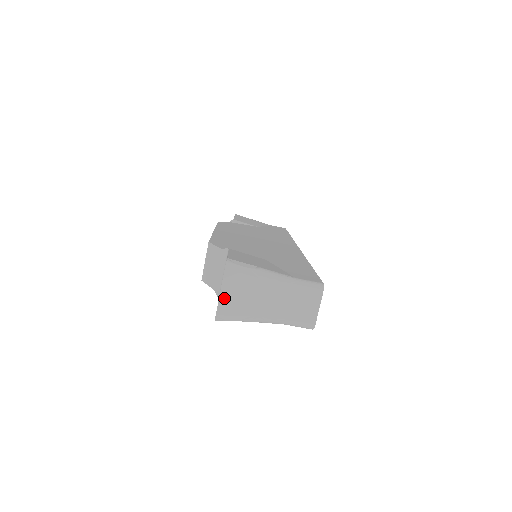
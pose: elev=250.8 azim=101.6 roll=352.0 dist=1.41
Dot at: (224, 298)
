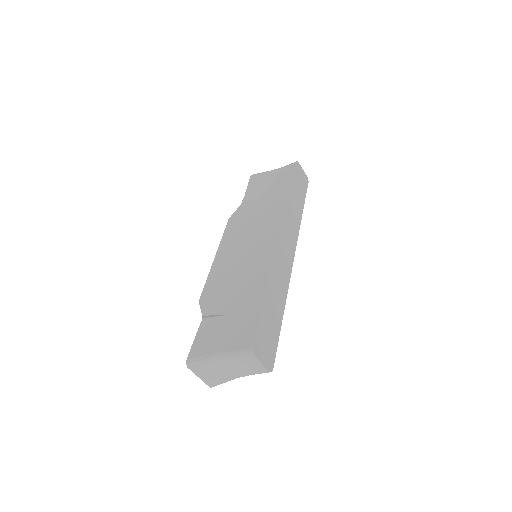
Dot at: (204, 379)
